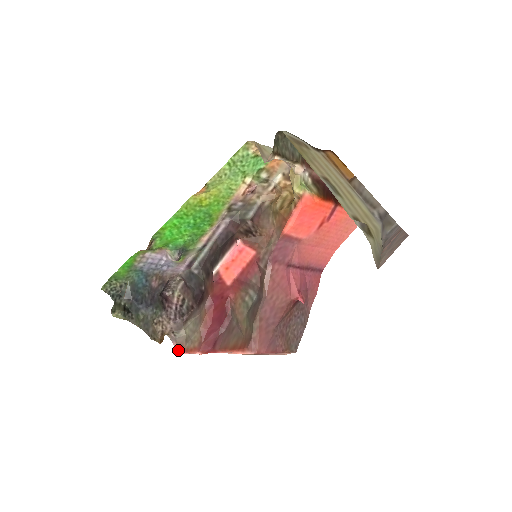
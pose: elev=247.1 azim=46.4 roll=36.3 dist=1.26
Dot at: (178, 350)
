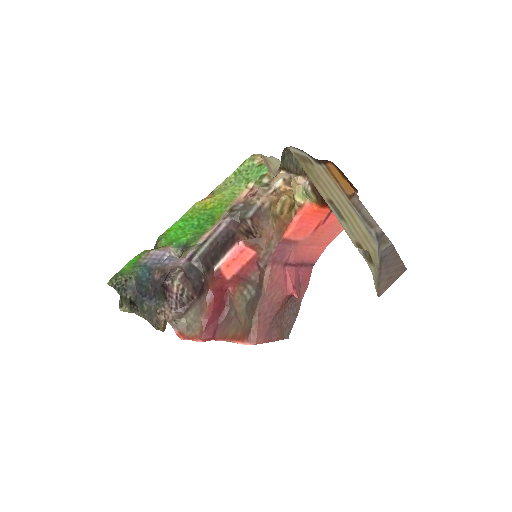
Dot at: (179, 336)
